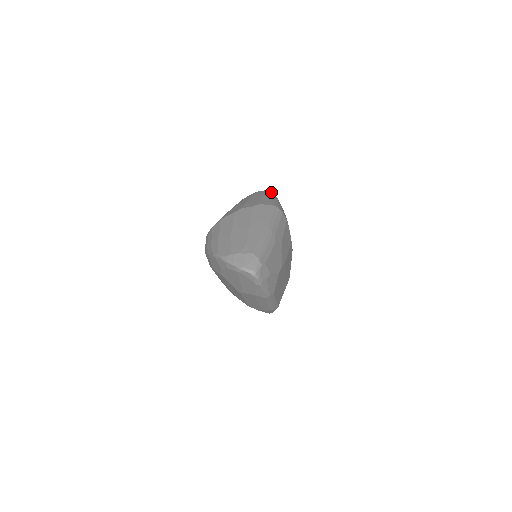
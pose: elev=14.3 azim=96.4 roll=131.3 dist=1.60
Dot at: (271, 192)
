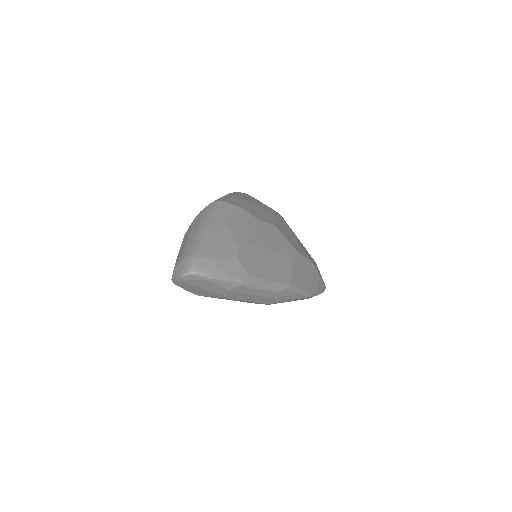
Dot at: occluded
